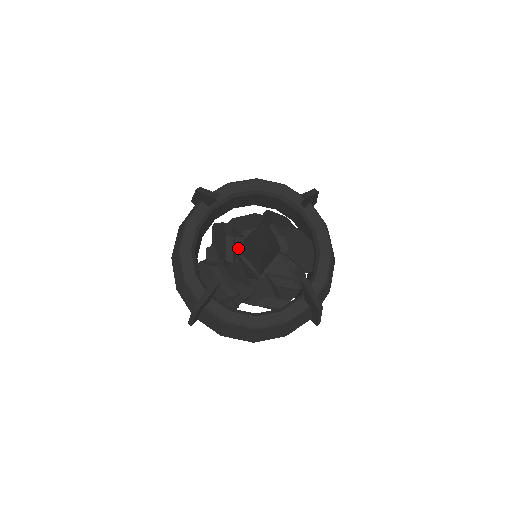
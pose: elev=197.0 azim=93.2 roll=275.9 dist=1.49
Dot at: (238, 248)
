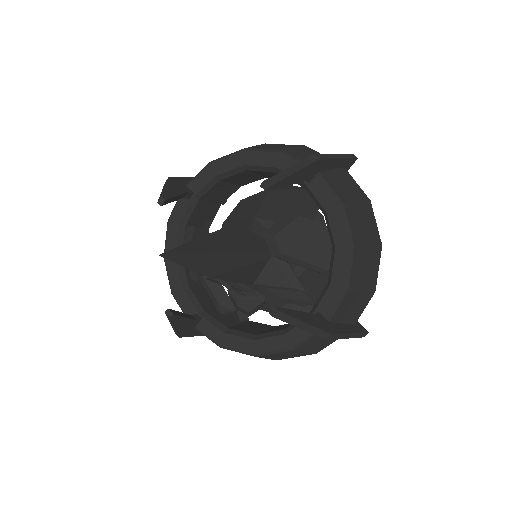
Dot at: occluded
